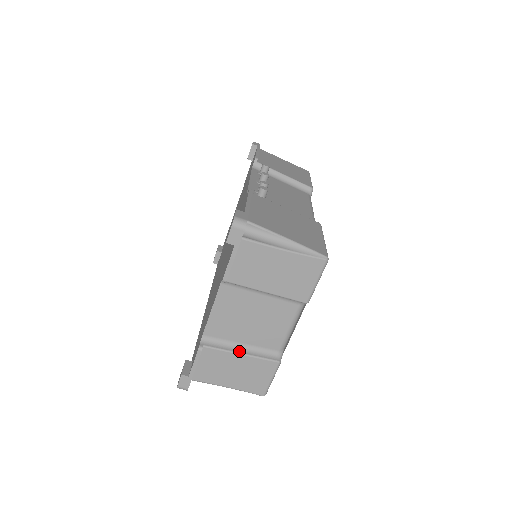
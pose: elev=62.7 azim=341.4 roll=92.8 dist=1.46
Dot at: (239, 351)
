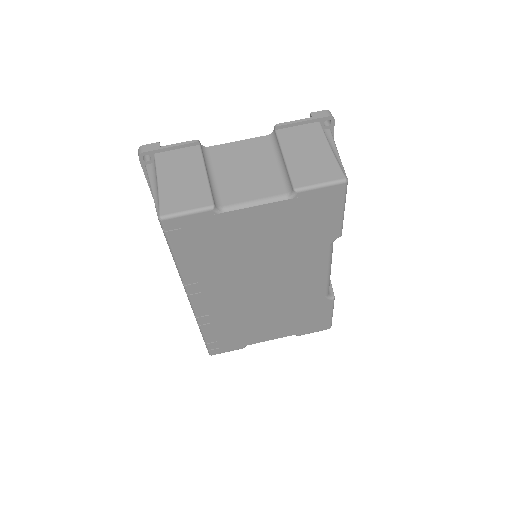
Dot at: (208, 172)
